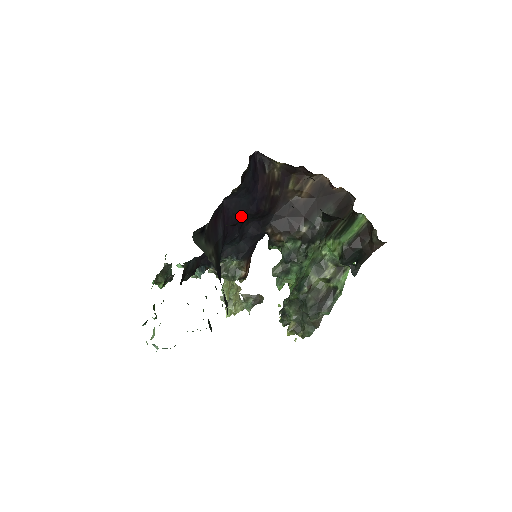
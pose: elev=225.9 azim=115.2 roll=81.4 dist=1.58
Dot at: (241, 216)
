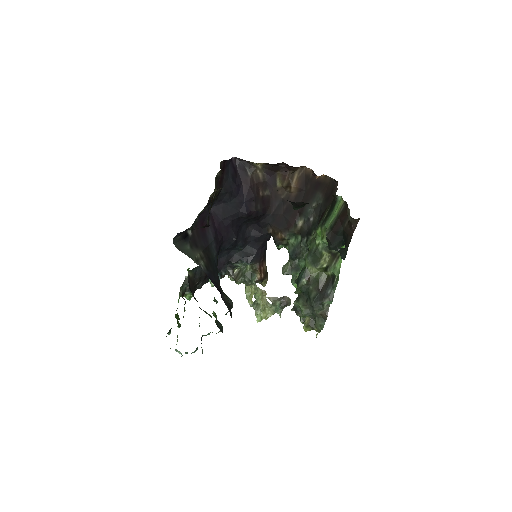
Dot at: (233, 220)
